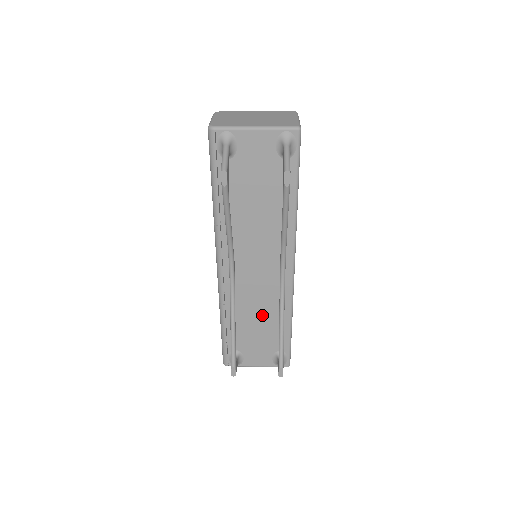
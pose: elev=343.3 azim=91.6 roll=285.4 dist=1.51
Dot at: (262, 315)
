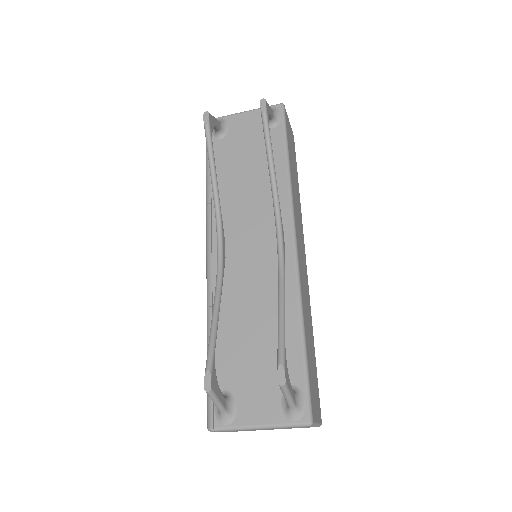
Dot at: (261, 318)
